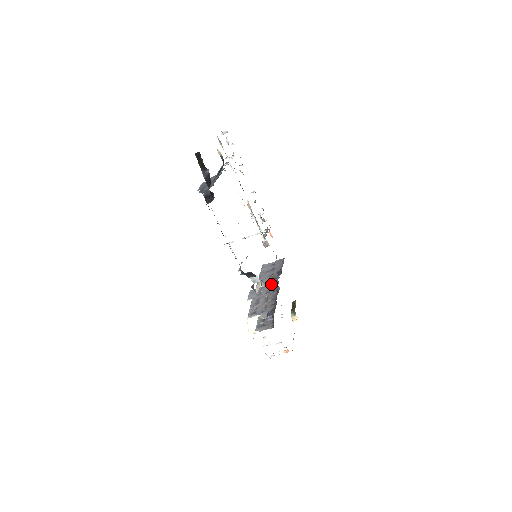
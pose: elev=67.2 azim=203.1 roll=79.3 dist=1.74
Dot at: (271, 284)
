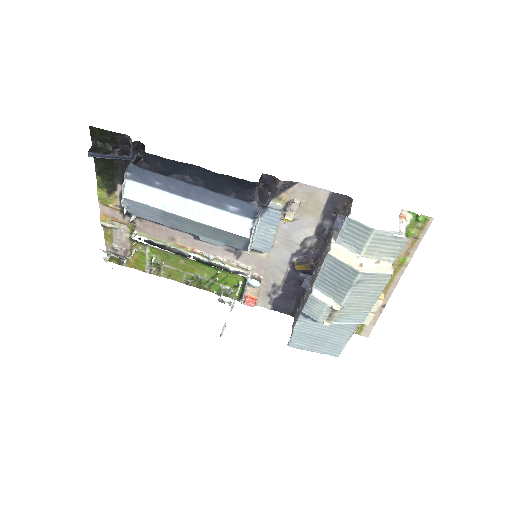
Dot at: (309, 285)
